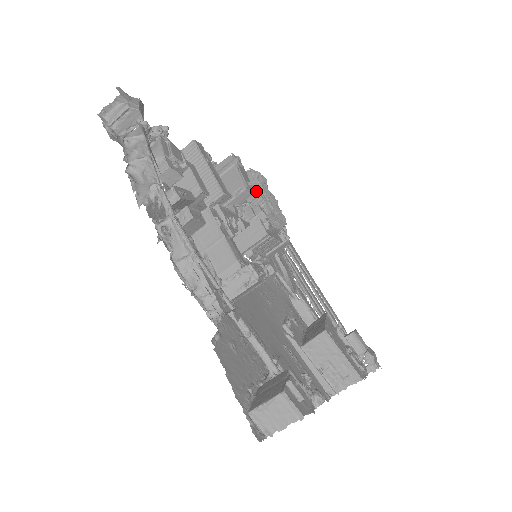
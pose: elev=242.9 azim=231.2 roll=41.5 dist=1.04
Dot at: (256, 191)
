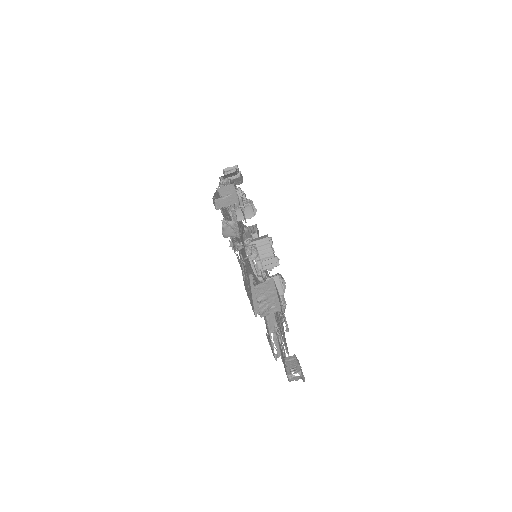
Dot at: occluded
